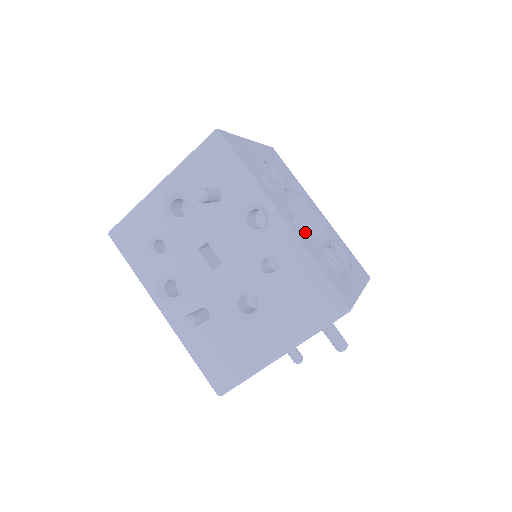
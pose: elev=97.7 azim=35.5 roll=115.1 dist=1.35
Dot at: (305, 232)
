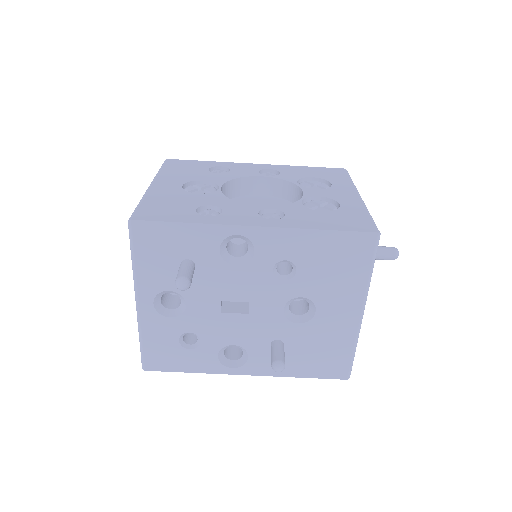
Dot at: (279, 211)
